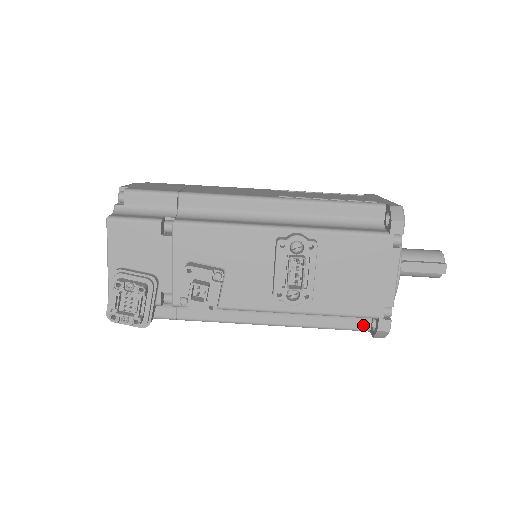
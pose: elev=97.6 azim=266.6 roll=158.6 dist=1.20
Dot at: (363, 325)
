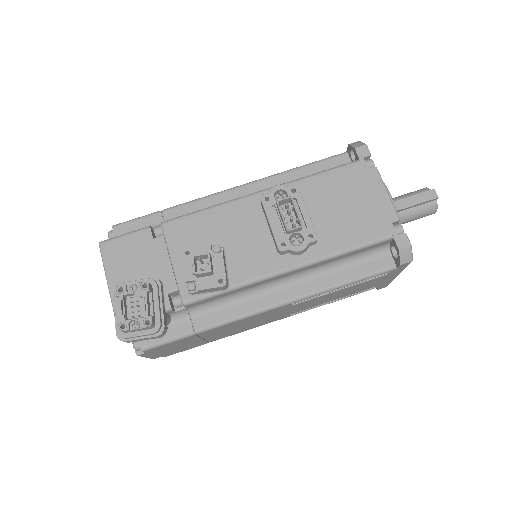
Dot at: (386, 263)
